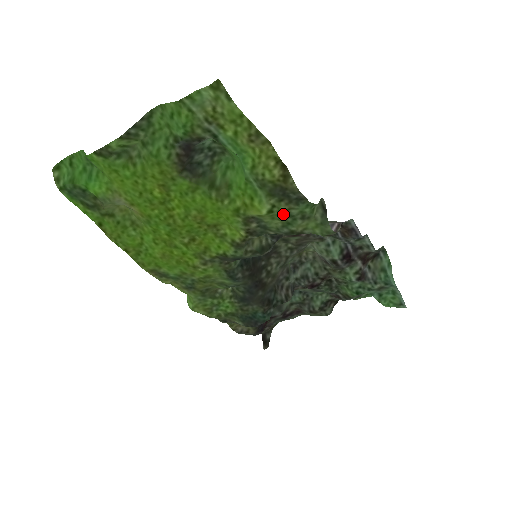
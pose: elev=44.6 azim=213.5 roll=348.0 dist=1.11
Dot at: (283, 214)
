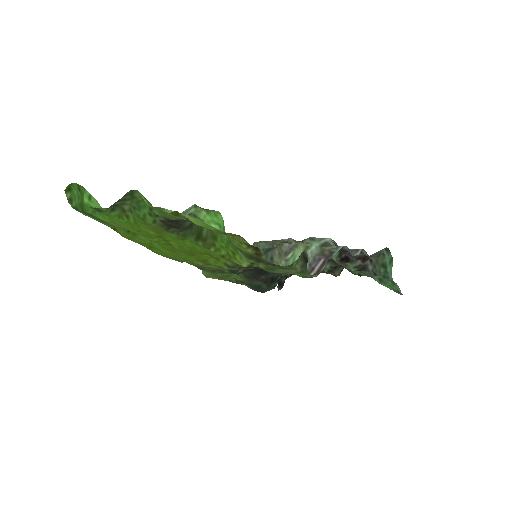
Dot at: (263, 267)
